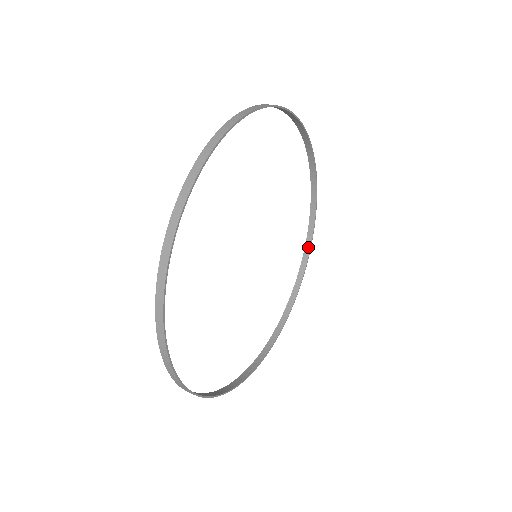
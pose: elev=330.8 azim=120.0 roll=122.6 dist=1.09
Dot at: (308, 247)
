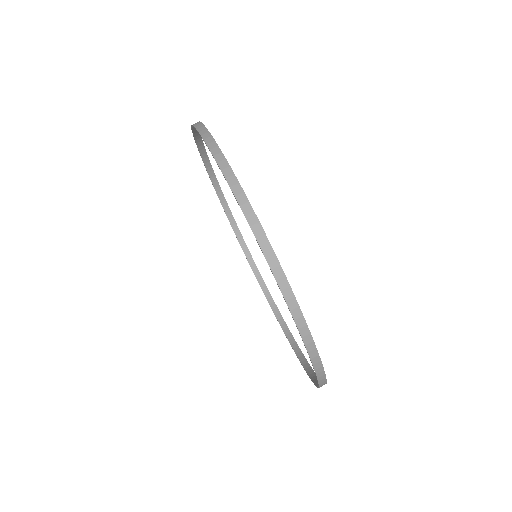
Dot at: occluded
